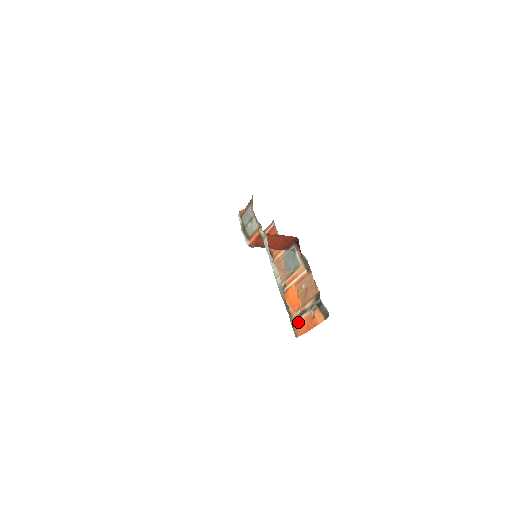
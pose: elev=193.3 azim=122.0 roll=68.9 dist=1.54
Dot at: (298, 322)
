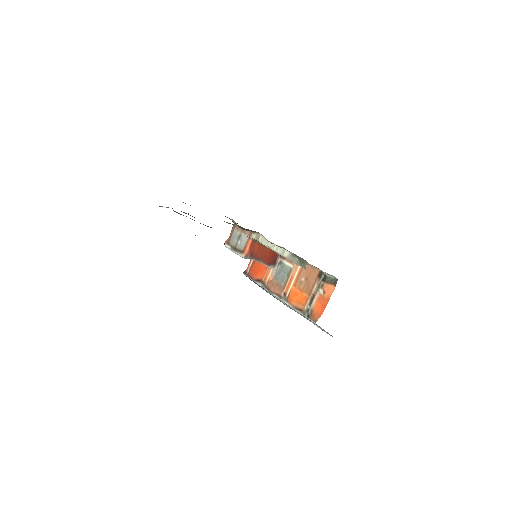
Dot at: (311, 310)
